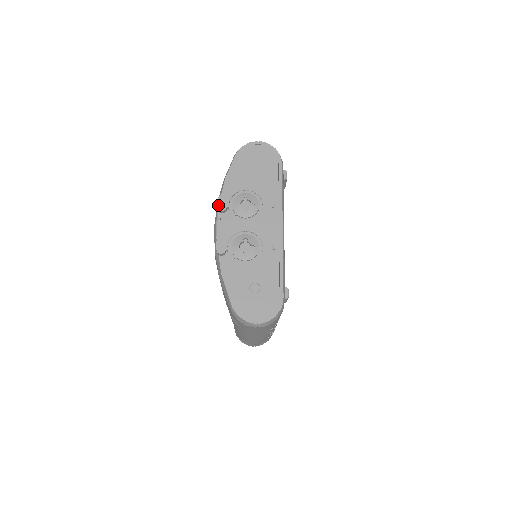
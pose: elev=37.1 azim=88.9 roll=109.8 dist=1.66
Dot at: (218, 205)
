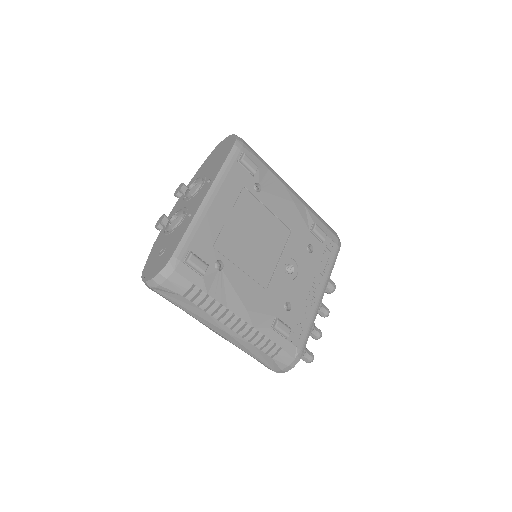
Dot at: (175, 192)
